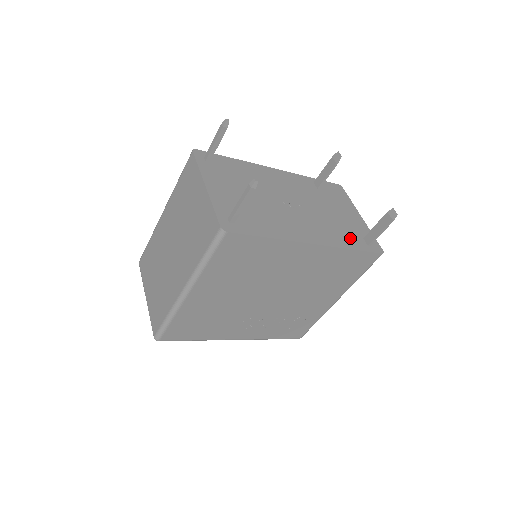
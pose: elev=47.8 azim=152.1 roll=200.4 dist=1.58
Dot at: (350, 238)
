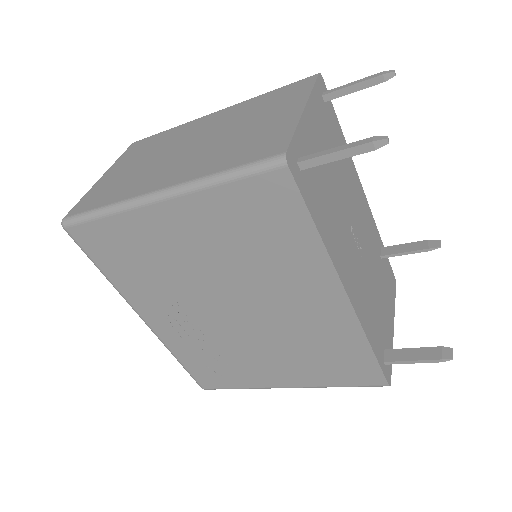
Dot at: (376, 334)
